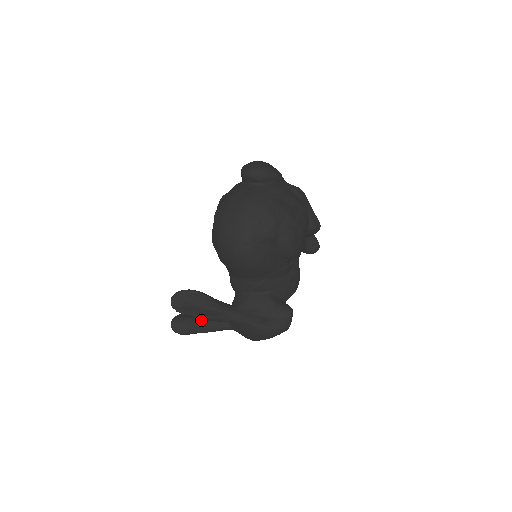
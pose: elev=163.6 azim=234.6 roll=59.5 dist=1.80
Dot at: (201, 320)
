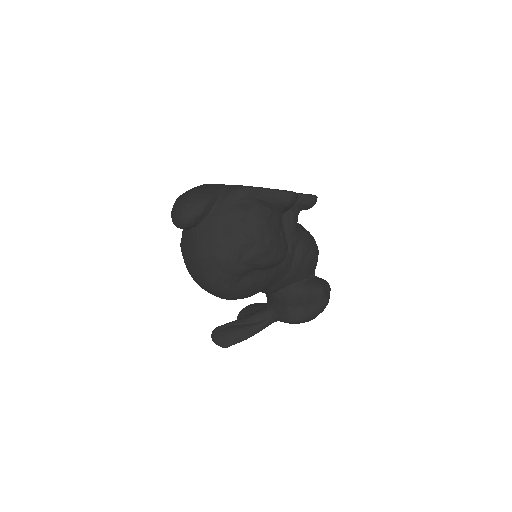
Dot at: occluded
